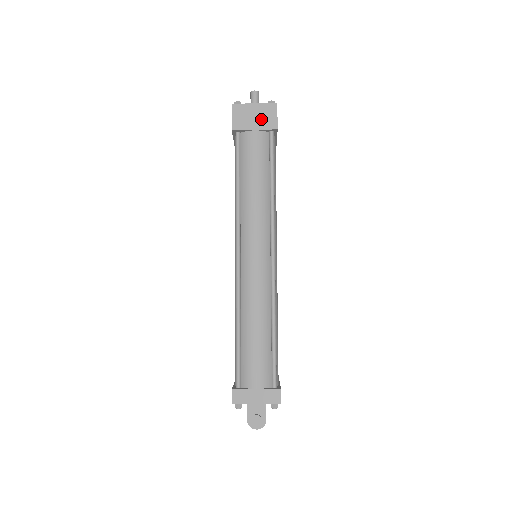
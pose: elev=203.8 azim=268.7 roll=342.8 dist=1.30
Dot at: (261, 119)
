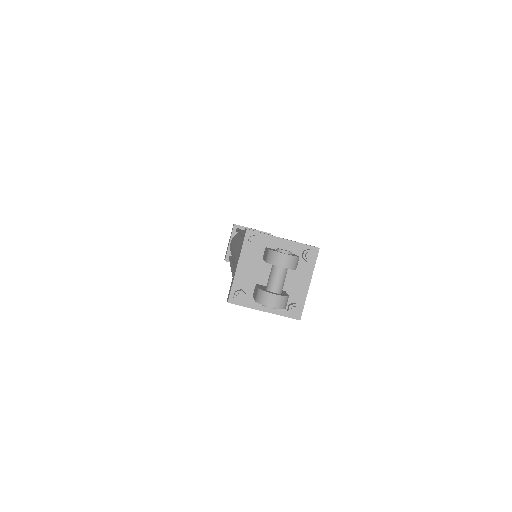
Dot at: occluded
